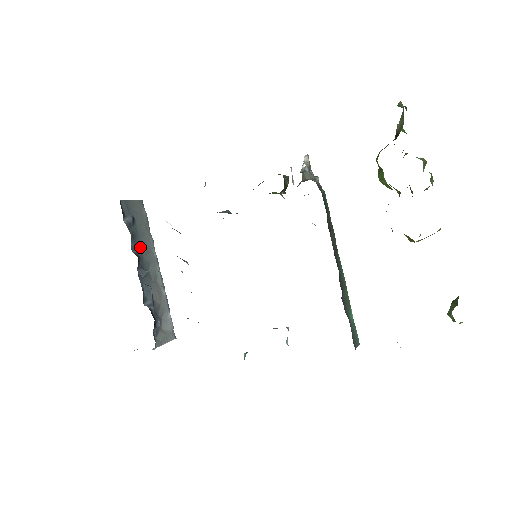
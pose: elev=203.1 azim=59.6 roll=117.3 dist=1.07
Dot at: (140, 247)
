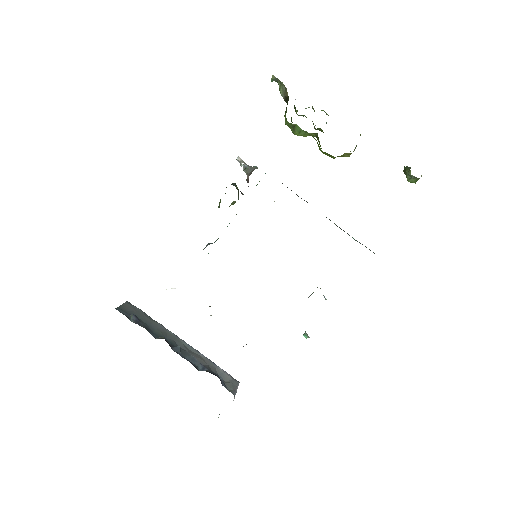
Dot at: (158, 333)
